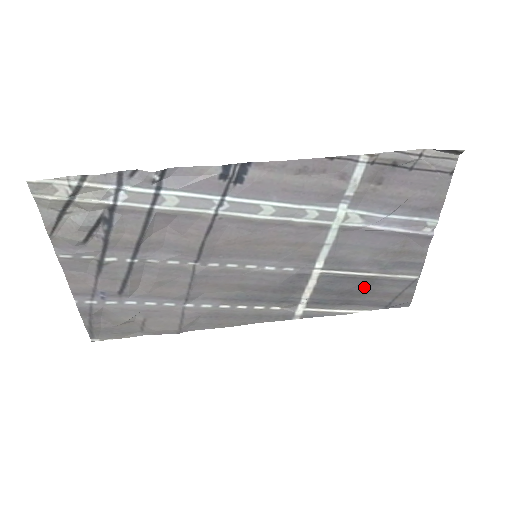
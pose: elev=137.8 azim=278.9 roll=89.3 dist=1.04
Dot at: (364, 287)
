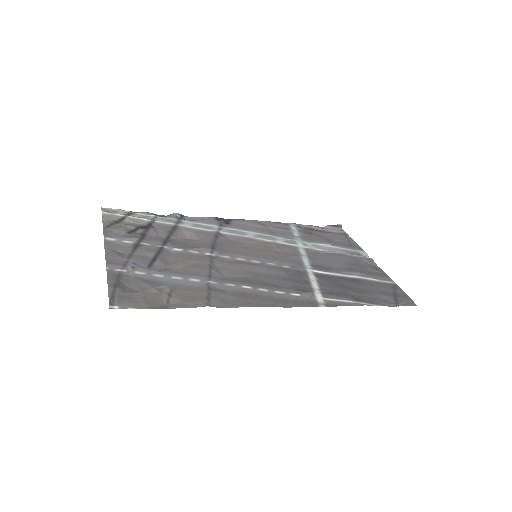
Dot at: (359, 286)
